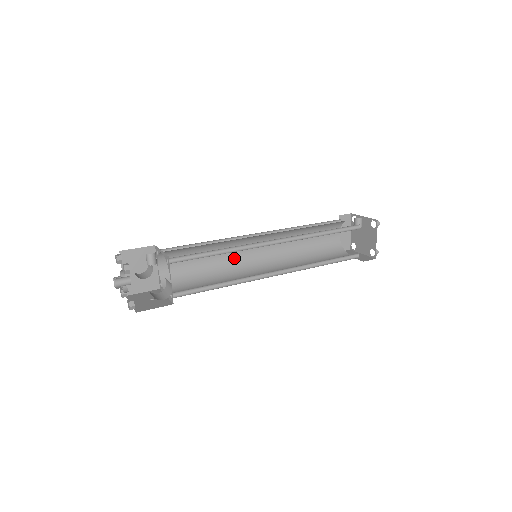
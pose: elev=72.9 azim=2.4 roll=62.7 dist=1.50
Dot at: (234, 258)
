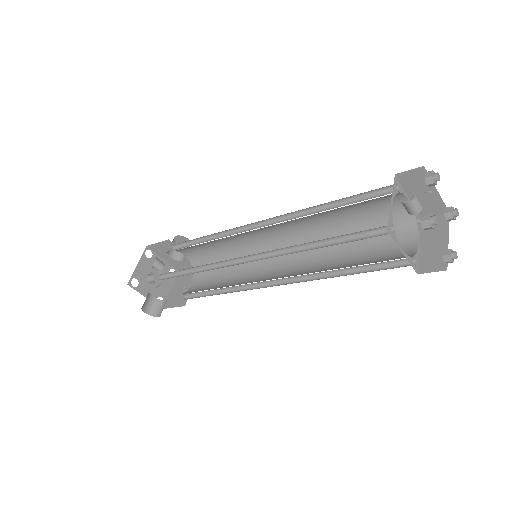
Dot at: (251, 243)
